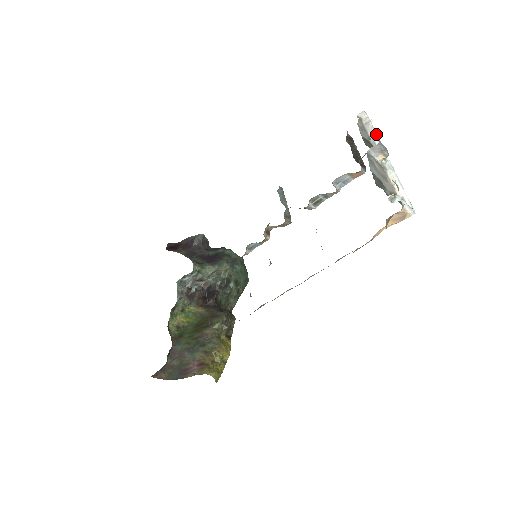
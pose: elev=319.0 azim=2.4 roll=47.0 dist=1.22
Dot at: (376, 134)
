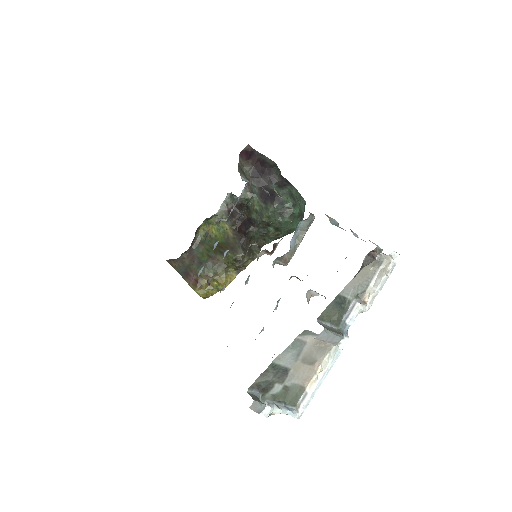
Dot at: (374, 296)
